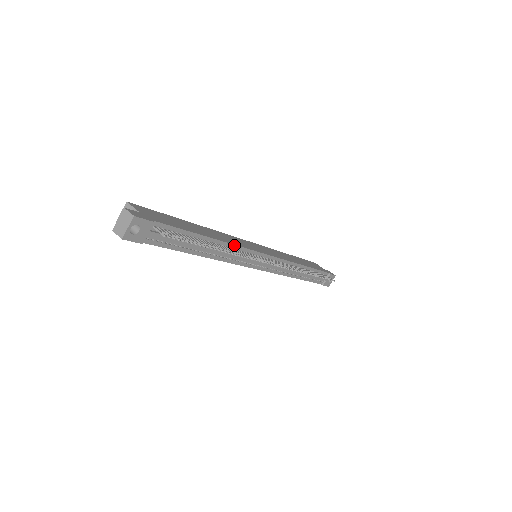
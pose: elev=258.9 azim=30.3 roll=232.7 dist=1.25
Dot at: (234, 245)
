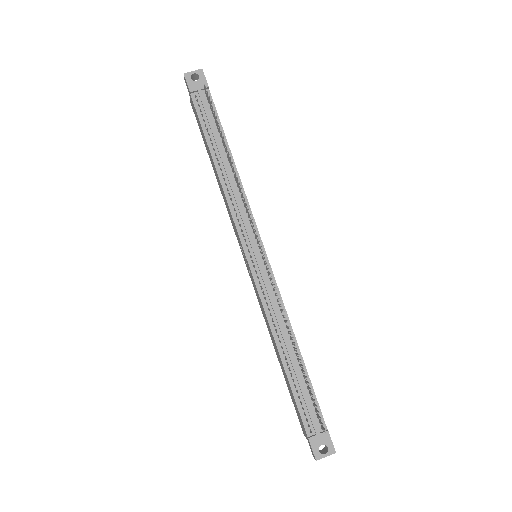
Dot at: occluded
